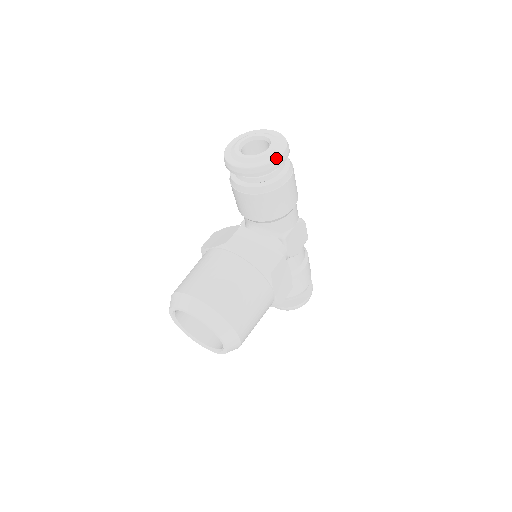
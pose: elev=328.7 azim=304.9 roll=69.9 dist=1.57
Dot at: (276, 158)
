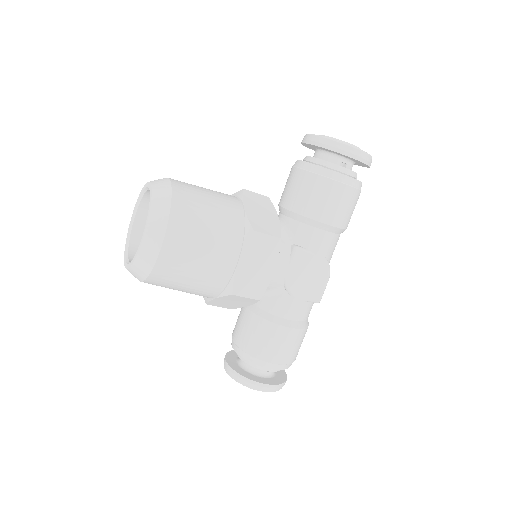
Dot at: (350, 145)
